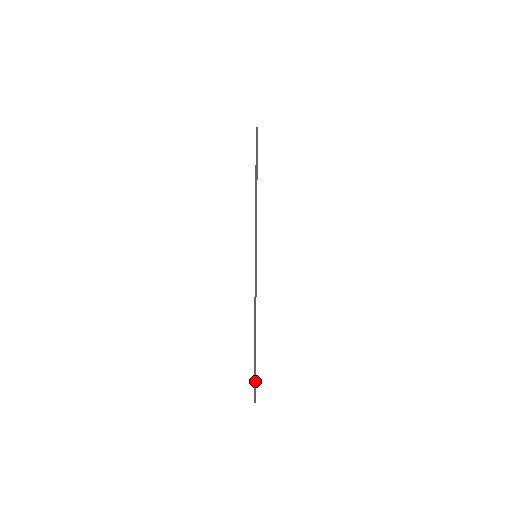
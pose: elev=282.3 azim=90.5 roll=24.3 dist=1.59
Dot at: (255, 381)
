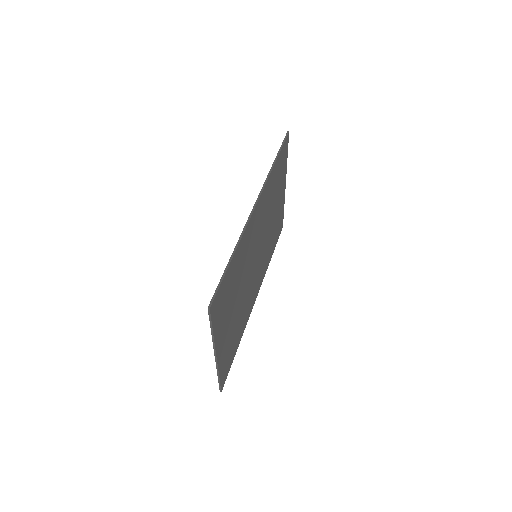
Dot at: (219, 286)
